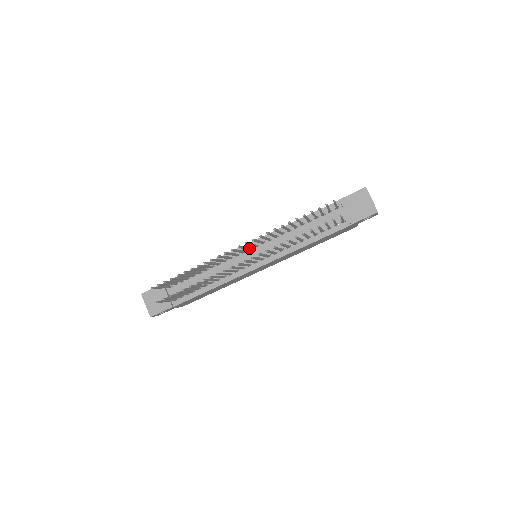
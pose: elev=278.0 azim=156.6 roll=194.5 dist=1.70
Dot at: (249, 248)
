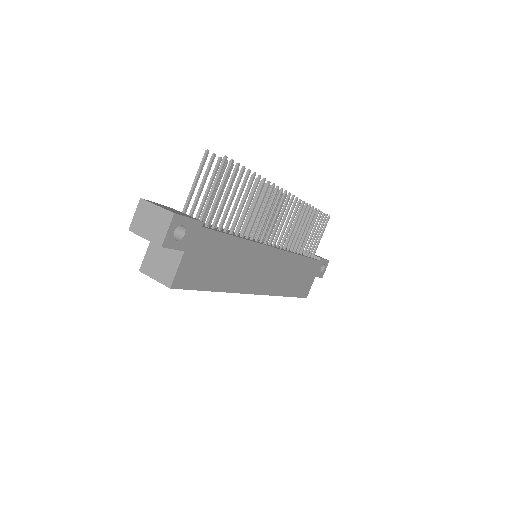
Dot at: (258, 230)
